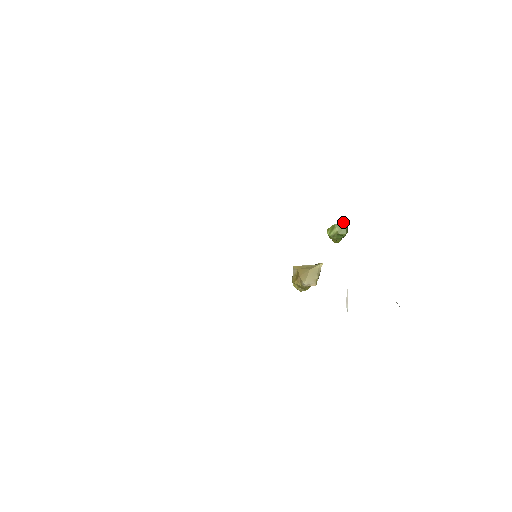
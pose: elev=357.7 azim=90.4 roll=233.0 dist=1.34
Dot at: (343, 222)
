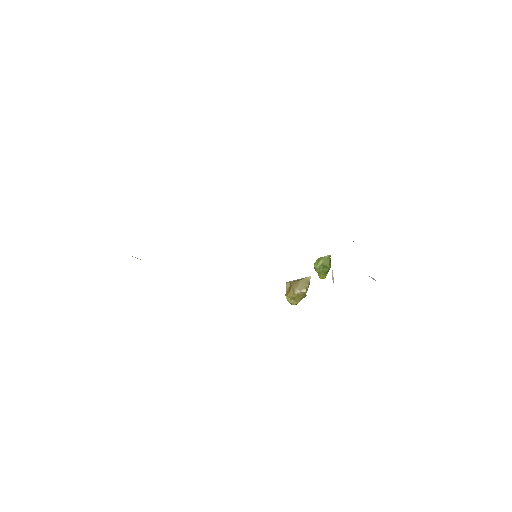
Dot at: (327, 255)
